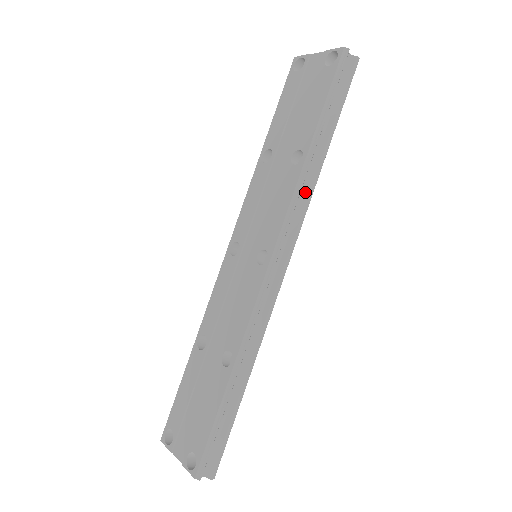
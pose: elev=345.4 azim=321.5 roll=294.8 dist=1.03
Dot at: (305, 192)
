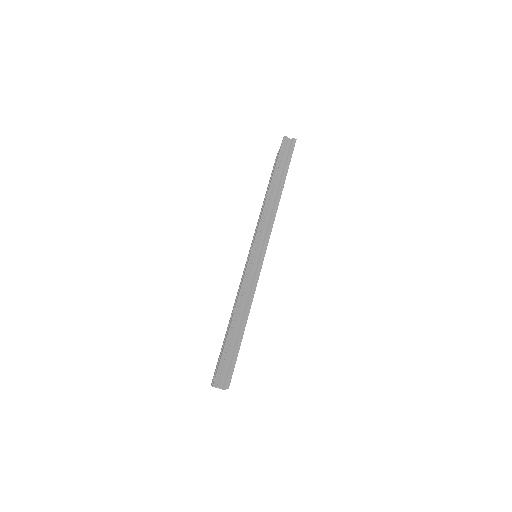
Dot at: (272, 209)
